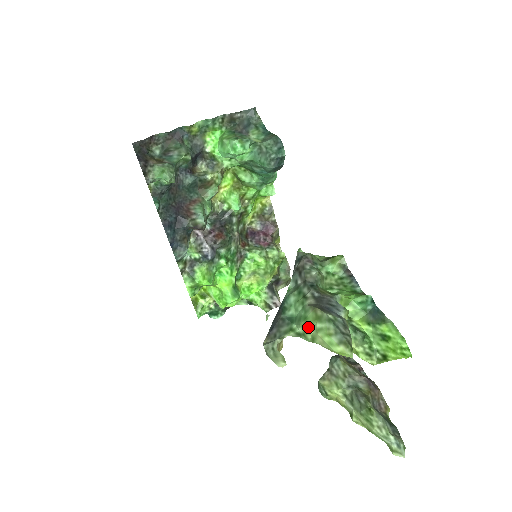
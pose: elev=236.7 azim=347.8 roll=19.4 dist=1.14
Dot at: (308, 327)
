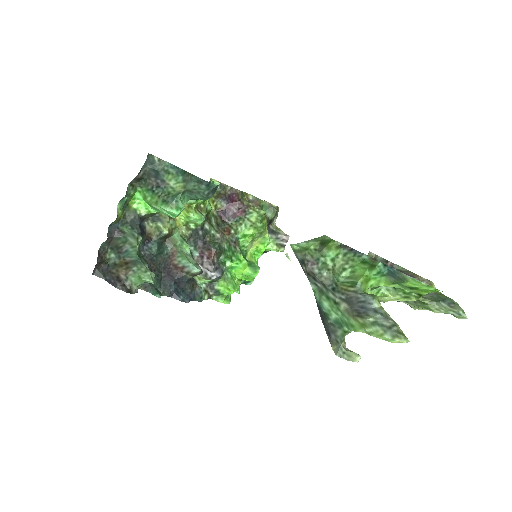
Dot at: (359, 331)
